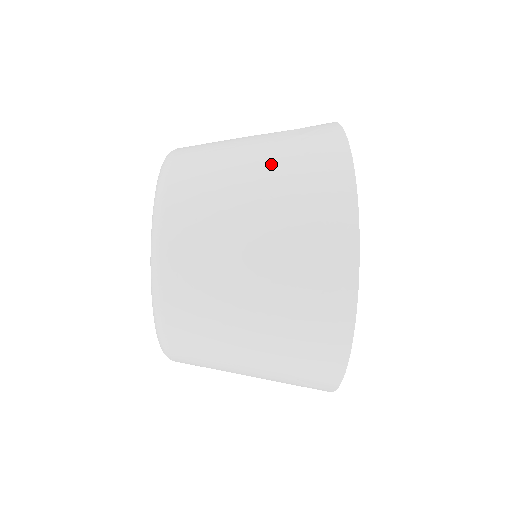
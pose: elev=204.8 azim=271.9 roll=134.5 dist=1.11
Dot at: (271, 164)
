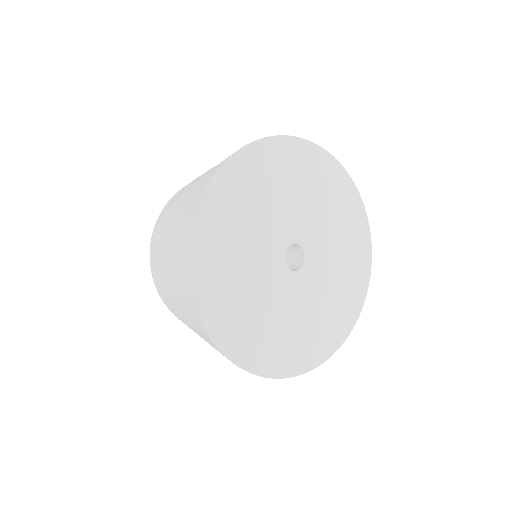
Dot at: (173, 224)
